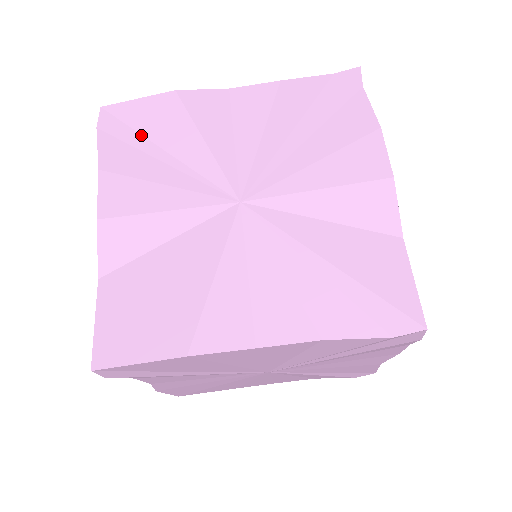
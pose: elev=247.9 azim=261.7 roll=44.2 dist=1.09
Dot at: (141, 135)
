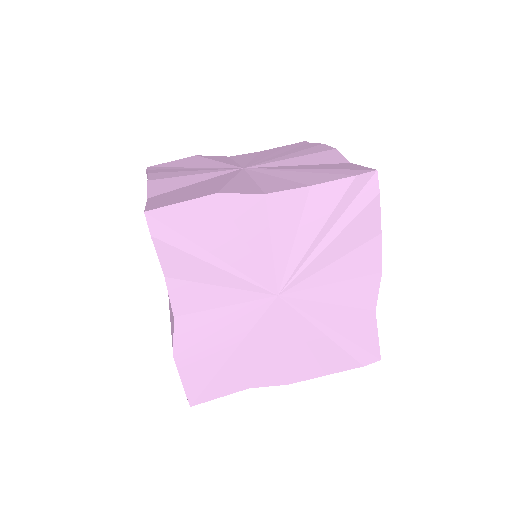
Dot at: (175, 167)
